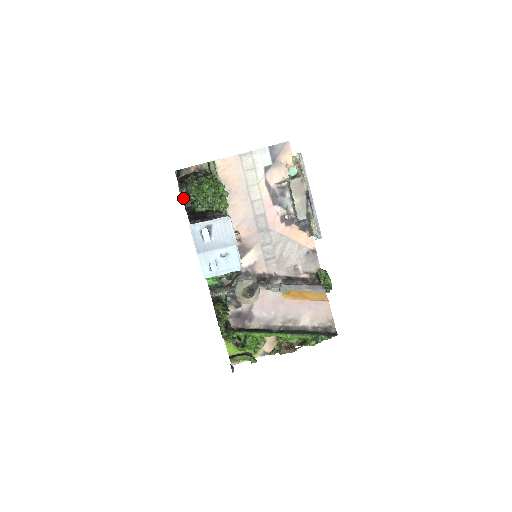
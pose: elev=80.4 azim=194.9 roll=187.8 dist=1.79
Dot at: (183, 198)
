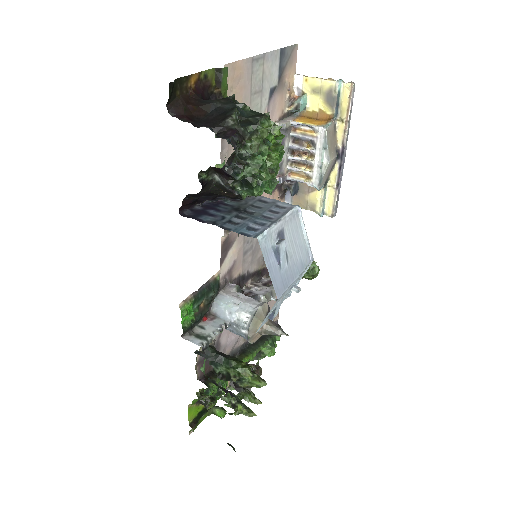
Dot at: occluded
